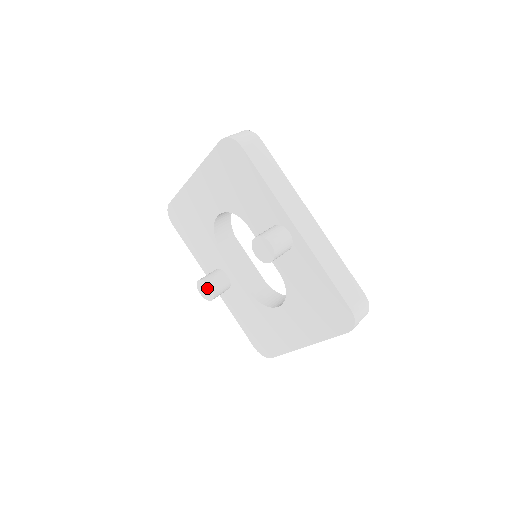
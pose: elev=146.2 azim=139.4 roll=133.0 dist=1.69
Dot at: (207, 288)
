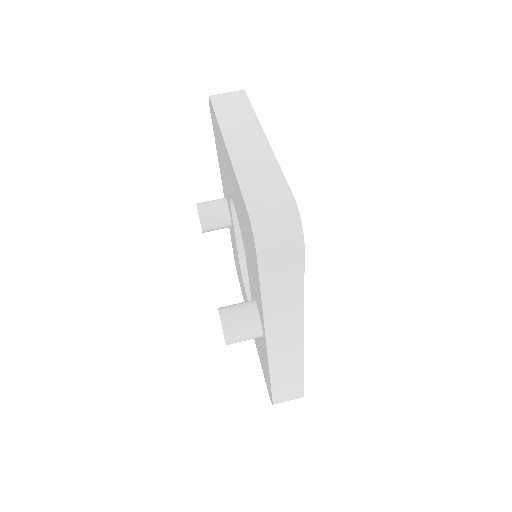
Dot at: occluded
